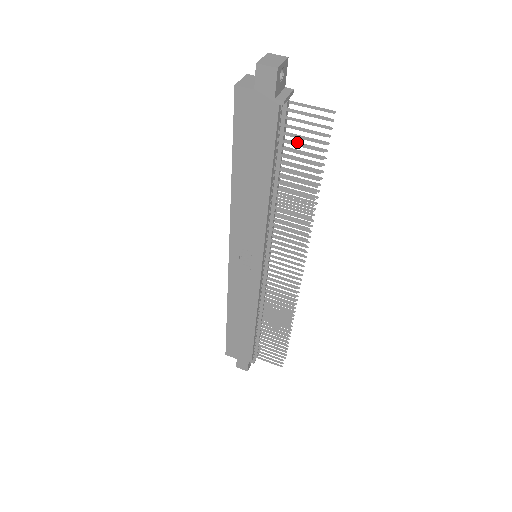
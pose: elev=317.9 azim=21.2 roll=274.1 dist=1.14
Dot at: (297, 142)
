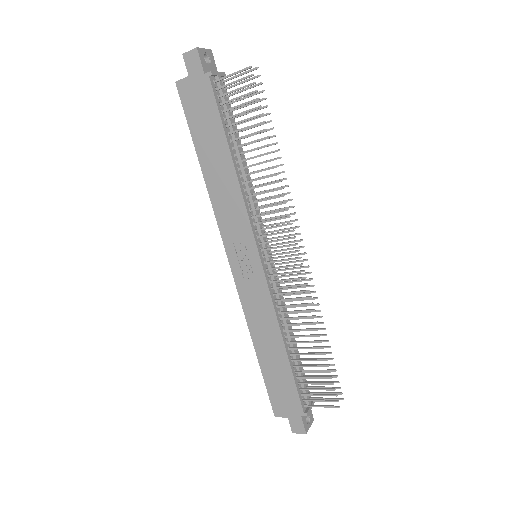
Dot at: occluded
